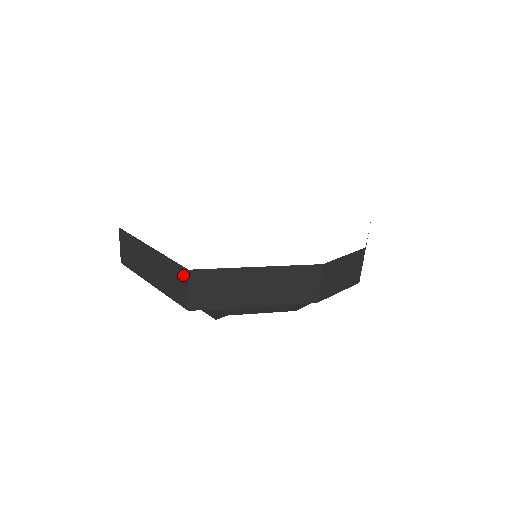
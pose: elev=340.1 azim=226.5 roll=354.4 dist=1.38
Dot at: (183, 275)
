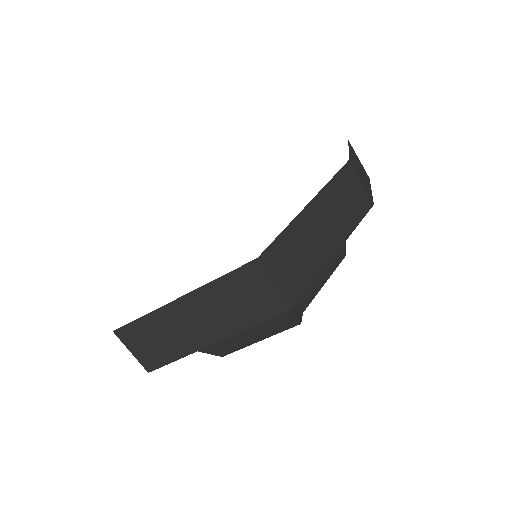
Dot at: (254, 274)
